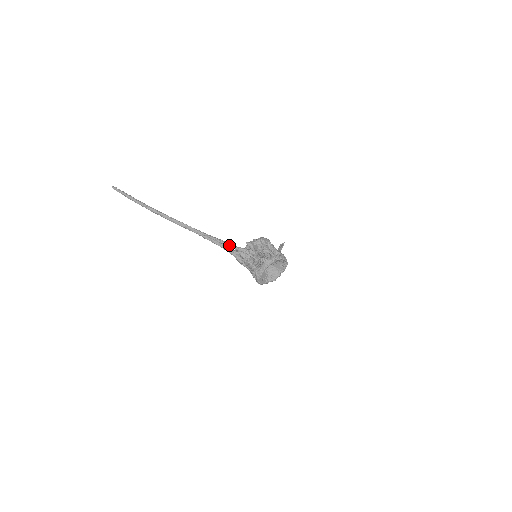
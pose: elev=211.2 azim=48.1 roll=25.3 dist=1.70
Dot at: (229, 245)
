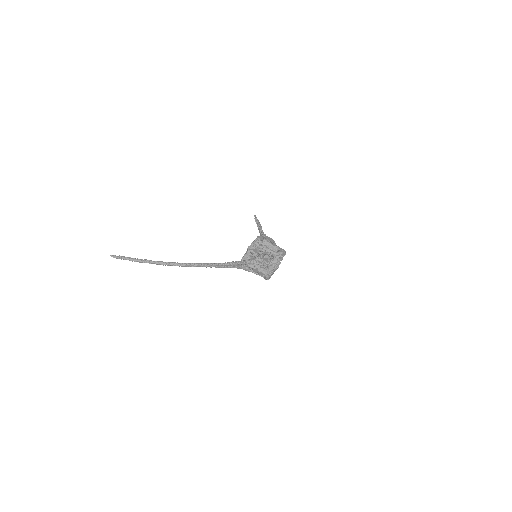
Dot at: (238, 264)
